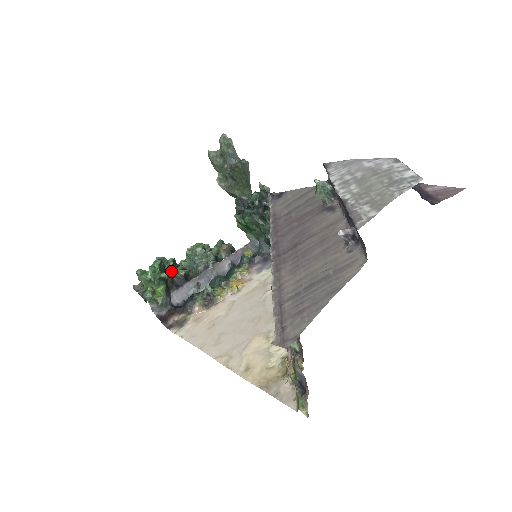
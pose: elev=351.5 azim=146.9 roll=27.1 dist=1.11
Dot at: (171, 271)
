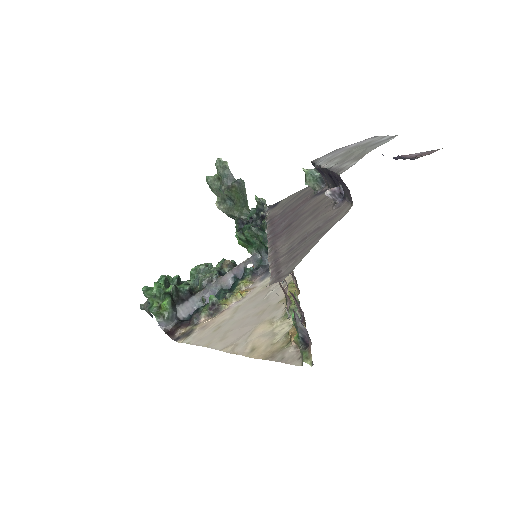
Dot at: (176, 286)
